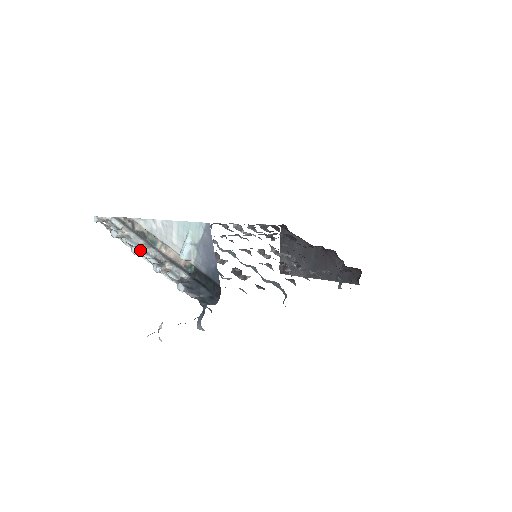
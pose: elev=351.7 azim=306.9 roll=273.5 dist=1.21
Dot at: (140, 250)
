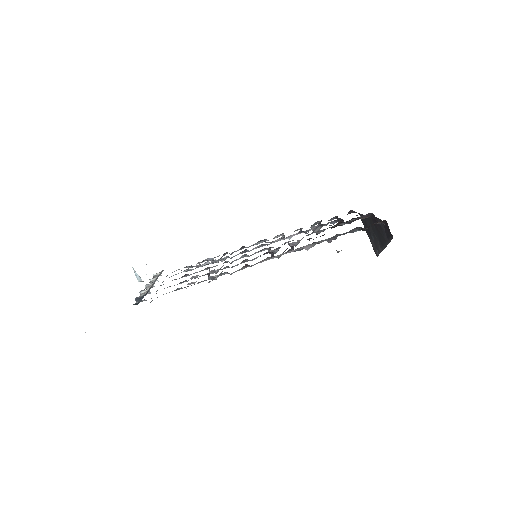
Dot at: (148, 286)
